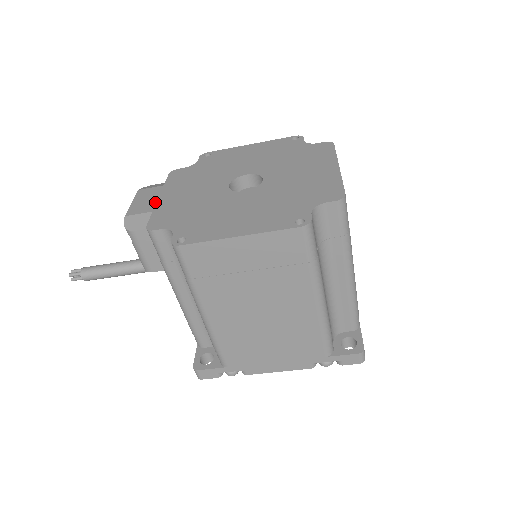
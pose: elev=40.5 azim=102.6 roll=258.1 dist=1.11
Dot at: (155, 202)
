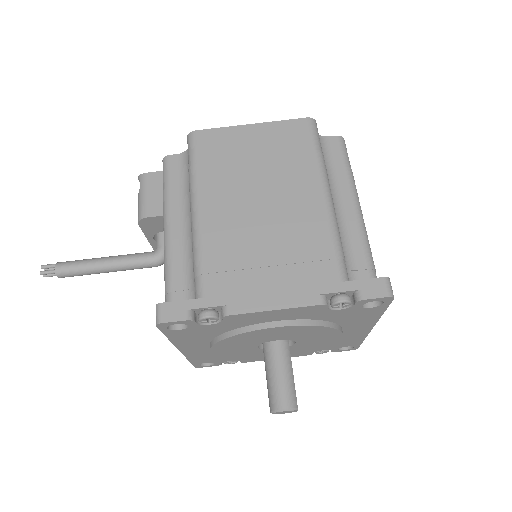
Dot at: occluded
